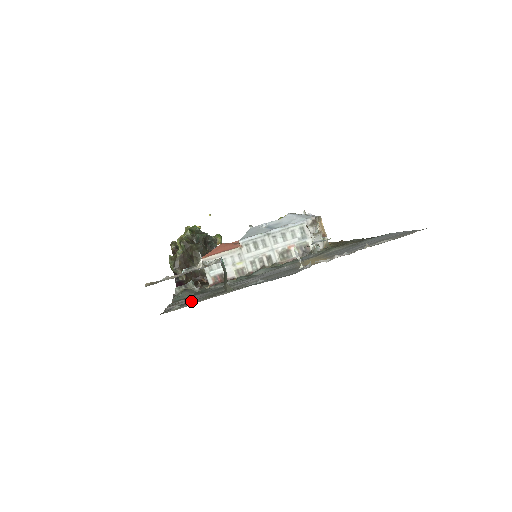
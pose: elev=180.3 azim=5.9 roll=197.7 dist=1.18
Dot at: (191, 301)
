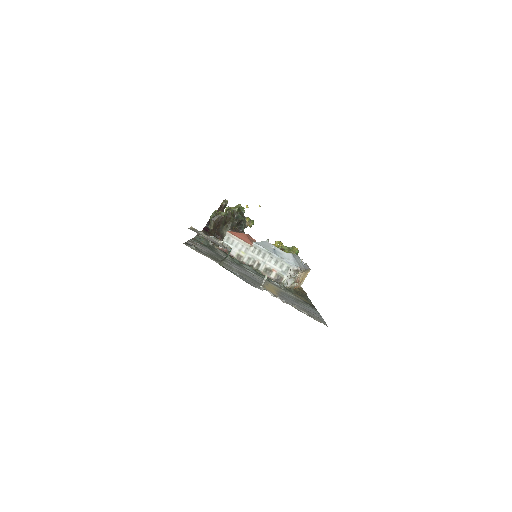
Dot at: (202, 250)
